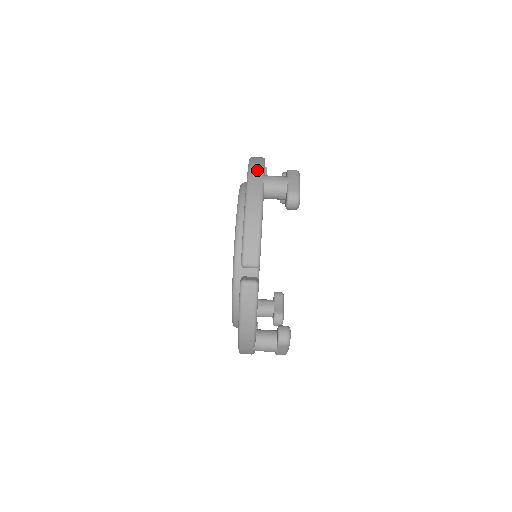
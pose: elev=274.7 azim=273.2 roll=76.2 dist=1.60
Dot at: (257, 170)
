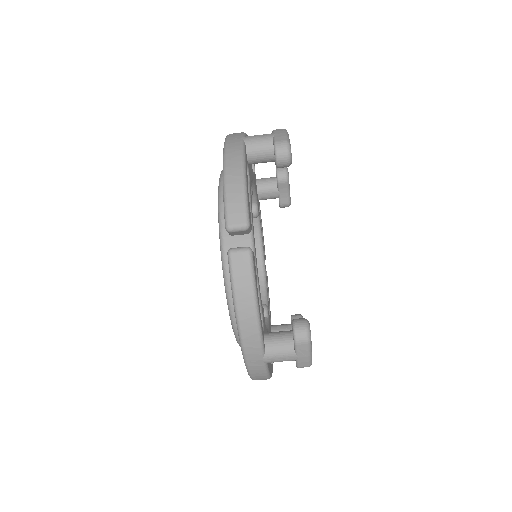
Dot at: (236, 134)
